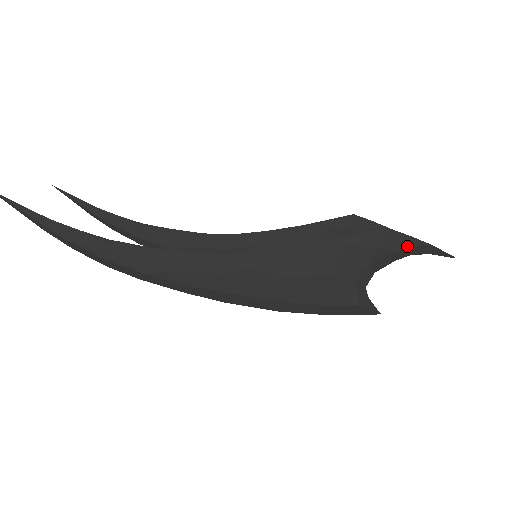
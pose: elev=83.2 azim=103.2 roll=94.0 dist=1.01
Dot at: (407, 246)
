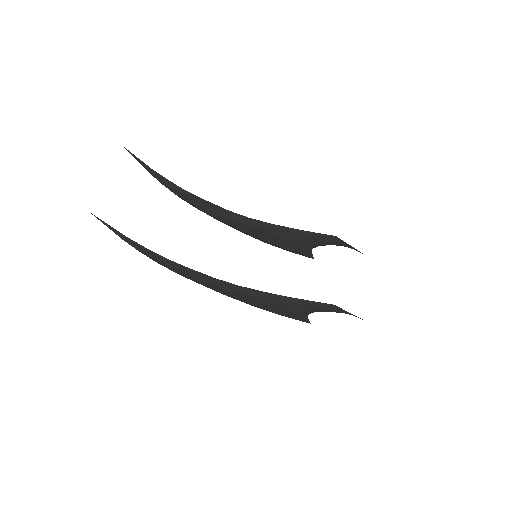
Dot at: (341, 312)
